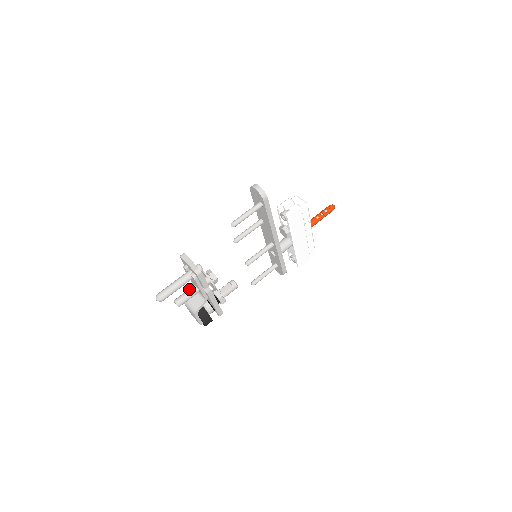
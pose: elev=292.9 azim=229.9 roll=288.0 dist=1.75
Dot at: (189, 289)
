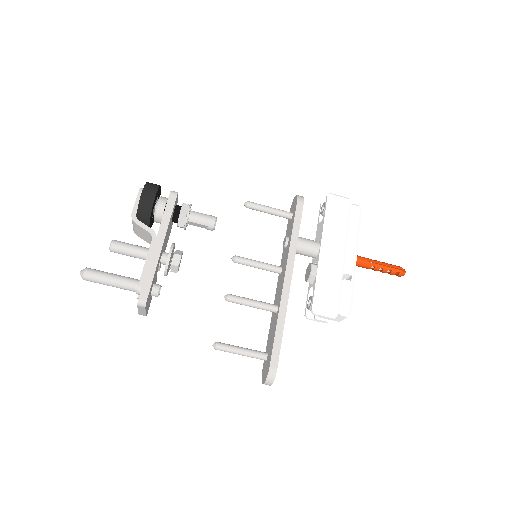
Dot at: (137, 257)
